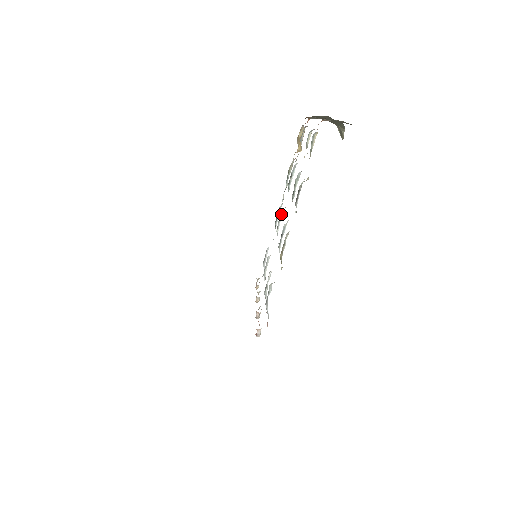
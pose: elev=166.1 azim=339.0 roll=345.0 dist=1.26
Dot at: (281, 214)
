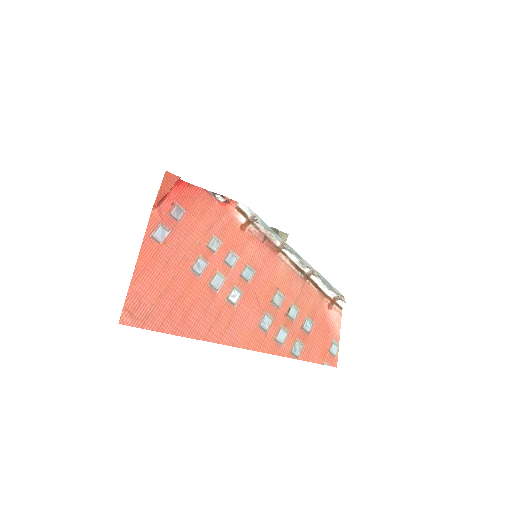
Dot at: occluded
